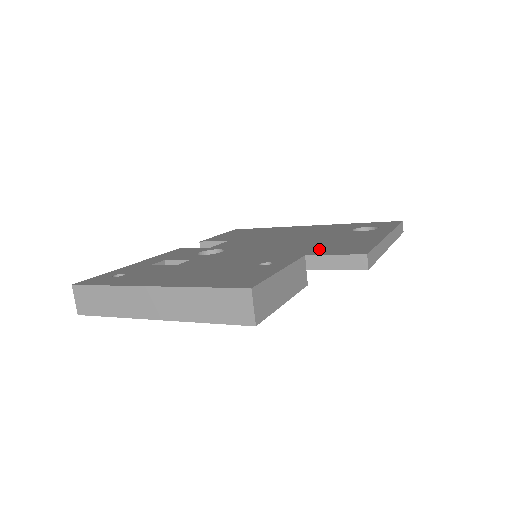
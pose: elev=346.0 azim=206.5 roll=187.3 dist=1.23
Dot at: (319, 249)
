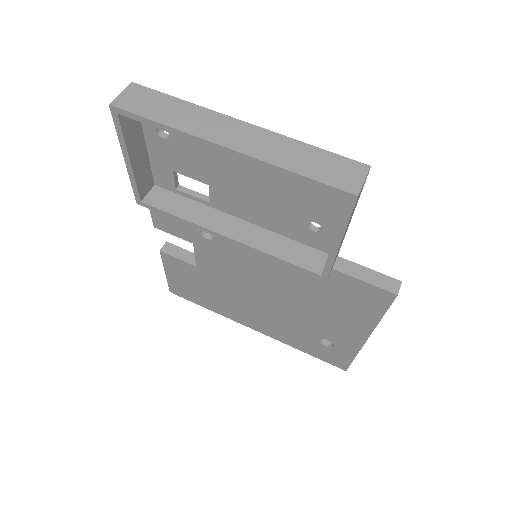
Dot at: occluded
